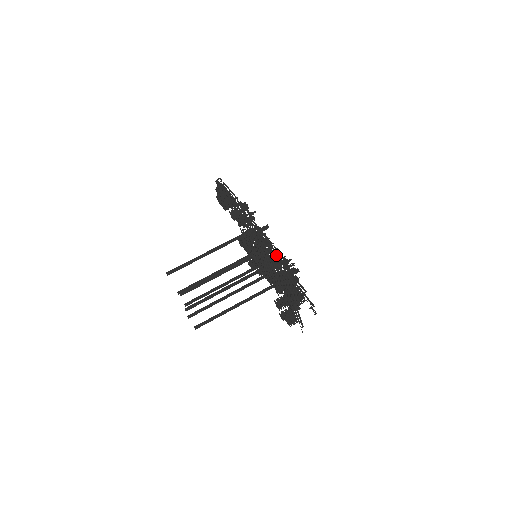
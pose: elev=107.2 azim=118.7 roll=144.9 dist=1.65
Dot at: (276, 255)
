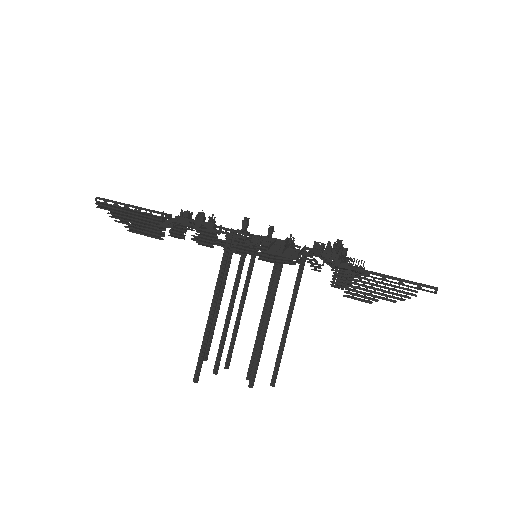
Dot at: occluded
